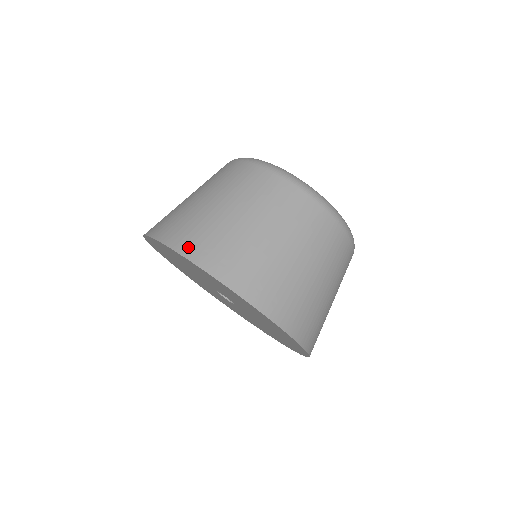
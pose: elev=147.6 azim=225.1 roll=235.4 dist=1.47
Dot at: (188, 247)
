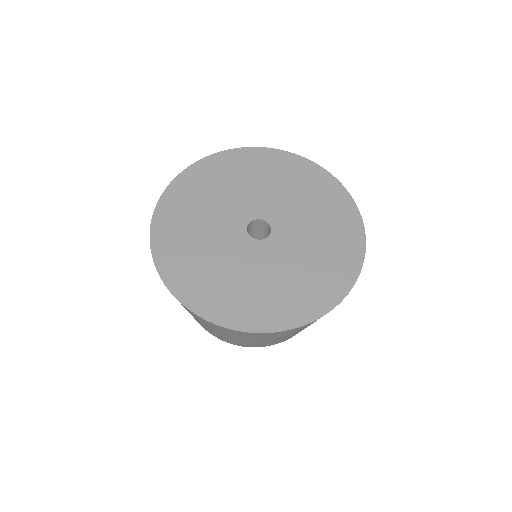
Dot at: occluded
